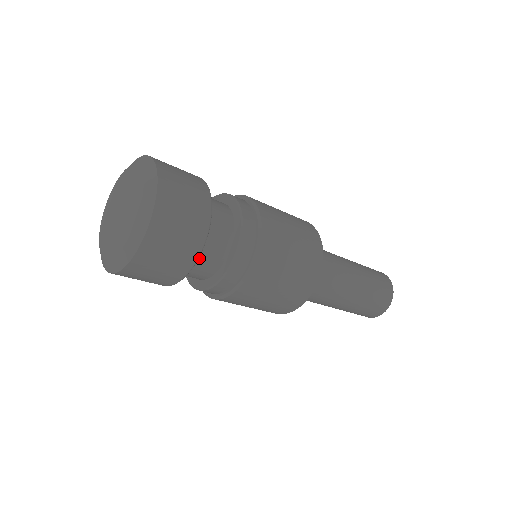
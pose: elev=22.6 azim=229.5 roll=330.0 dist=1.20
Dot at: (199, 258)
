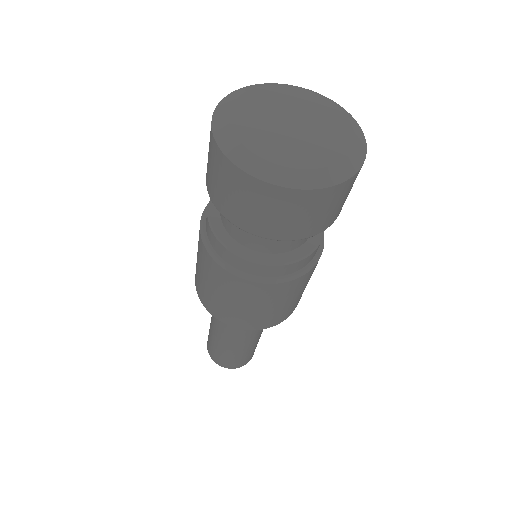
Dot at: occluded
